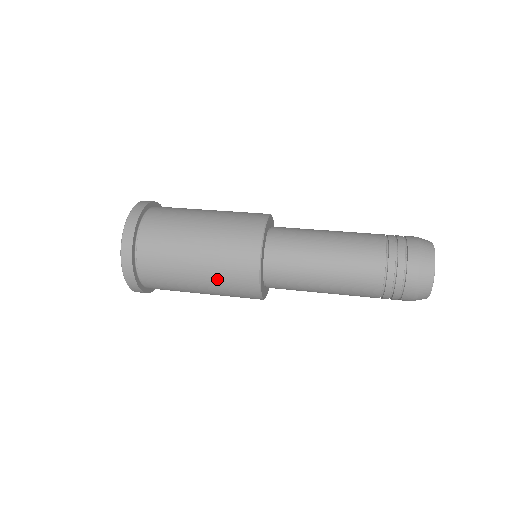
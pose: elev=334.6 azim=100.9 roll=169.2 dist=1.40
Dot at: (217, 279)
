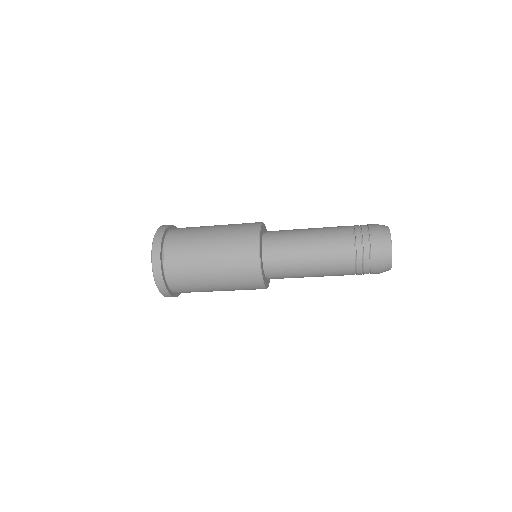
Dot at: (226, 238)
